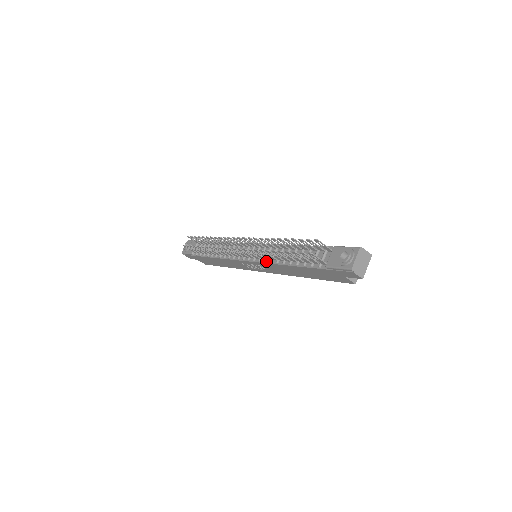
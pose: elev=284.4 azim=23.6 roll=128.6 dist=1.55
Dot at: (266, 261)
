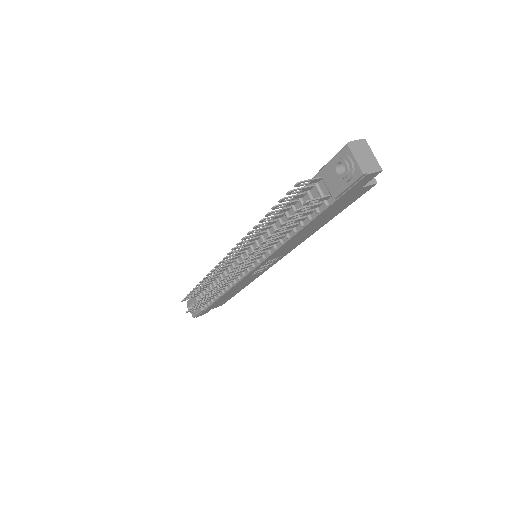
Dot at: (270, 252)
